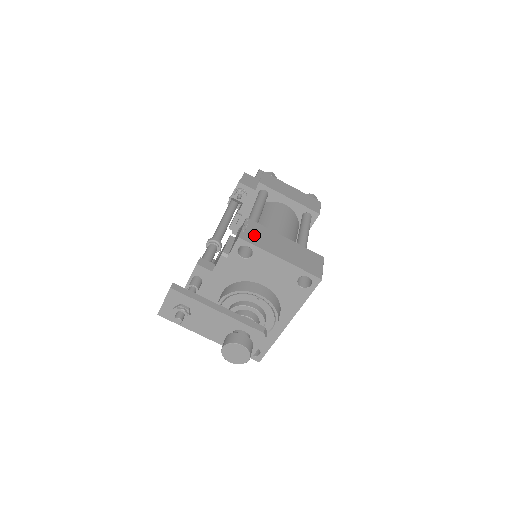
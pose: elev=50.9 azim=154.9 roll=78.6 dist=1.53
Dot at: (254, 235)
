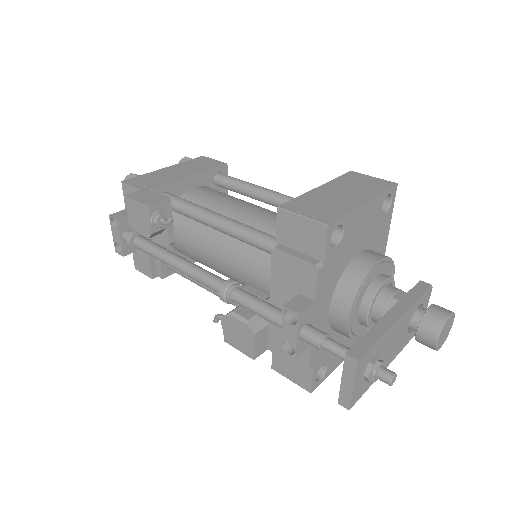
Dot at: (319, 211)
